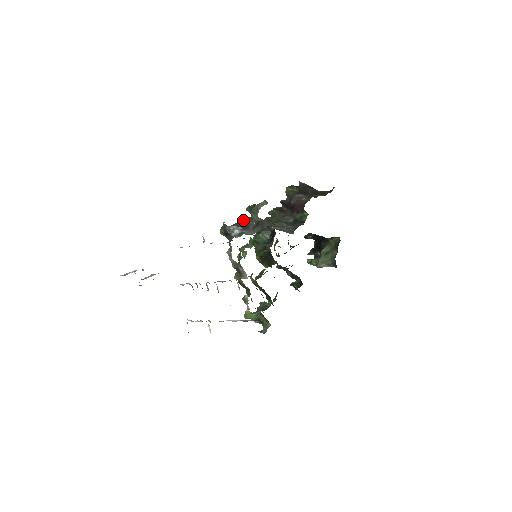
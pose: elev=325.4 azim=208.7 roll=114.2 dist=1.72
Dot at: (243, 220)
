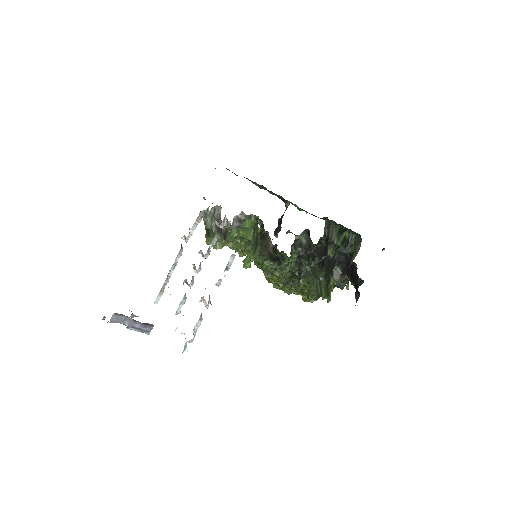
Dot at: occluded
